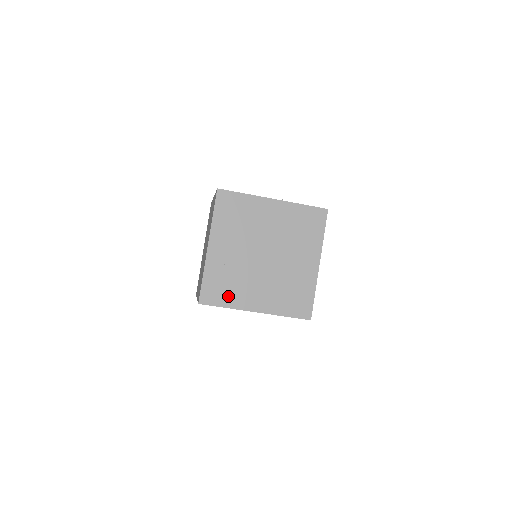
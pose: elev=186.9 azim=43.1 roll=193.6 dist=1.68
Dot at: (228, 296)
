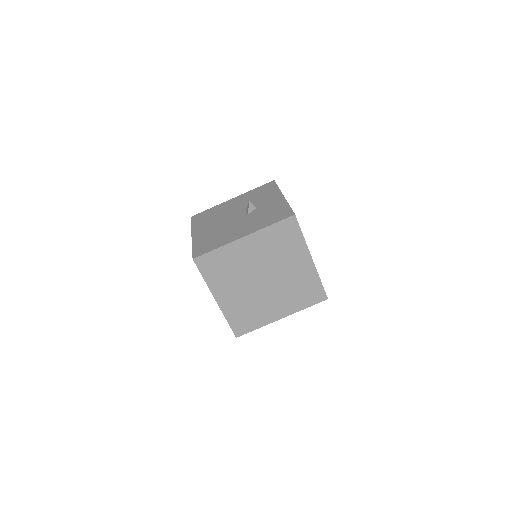
Dot at: (254, 321)
